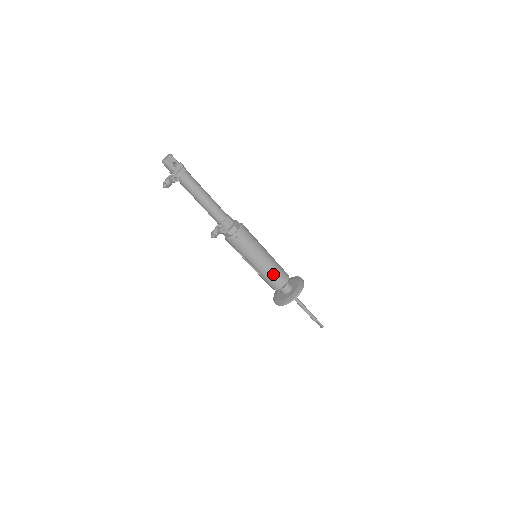
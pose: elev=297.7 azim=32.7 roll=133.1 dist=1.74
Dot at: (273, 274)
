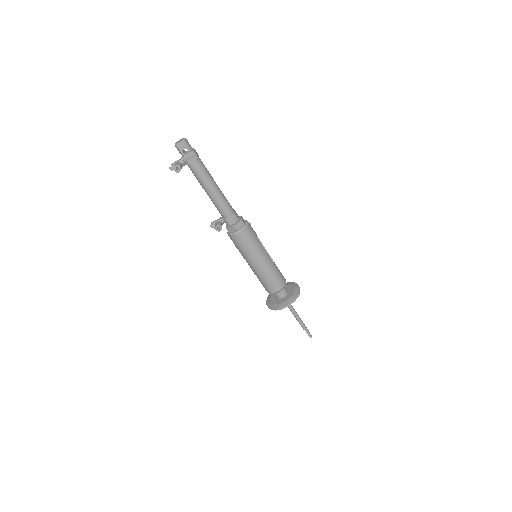
Dot at: (264, 280)
